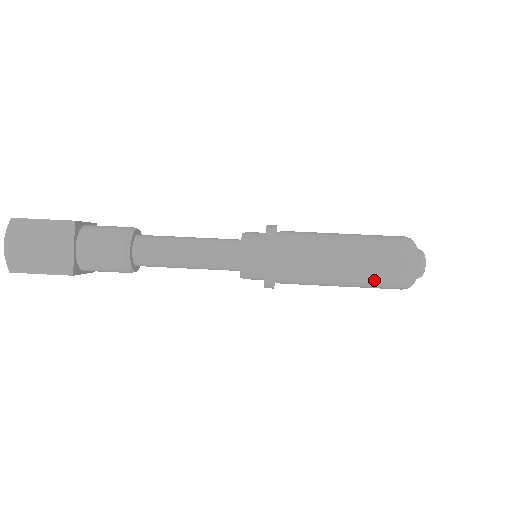
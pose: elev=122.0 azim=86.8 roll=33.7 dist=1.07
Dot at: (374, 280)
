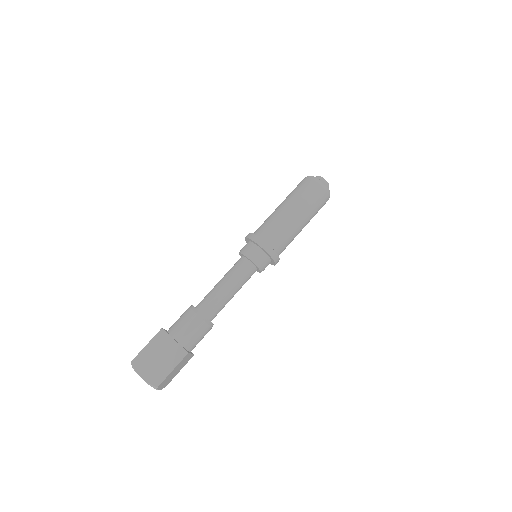
Dot at: (313, 206)
